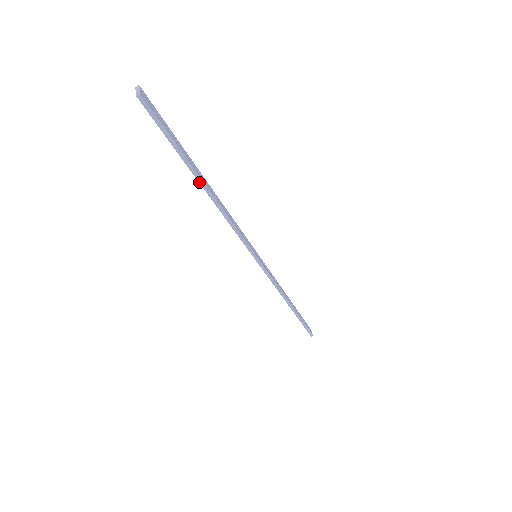
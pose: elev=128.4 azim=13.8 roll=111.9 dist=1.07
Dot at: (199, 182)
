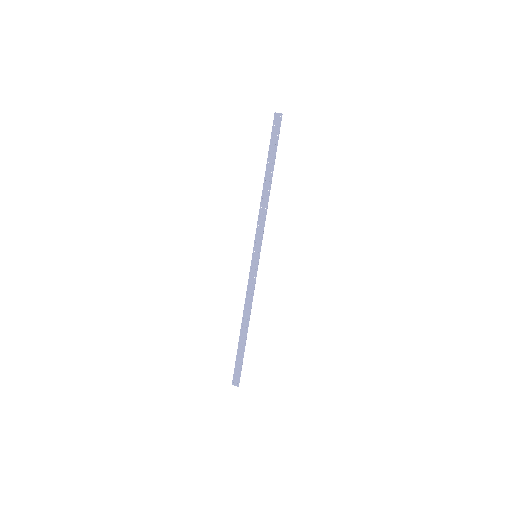
Dot at: (272, 174)
